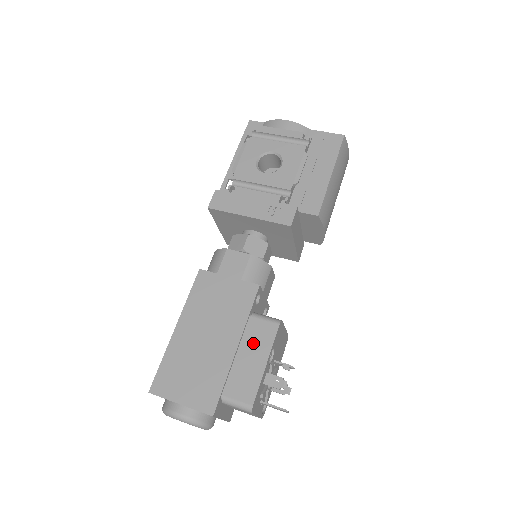
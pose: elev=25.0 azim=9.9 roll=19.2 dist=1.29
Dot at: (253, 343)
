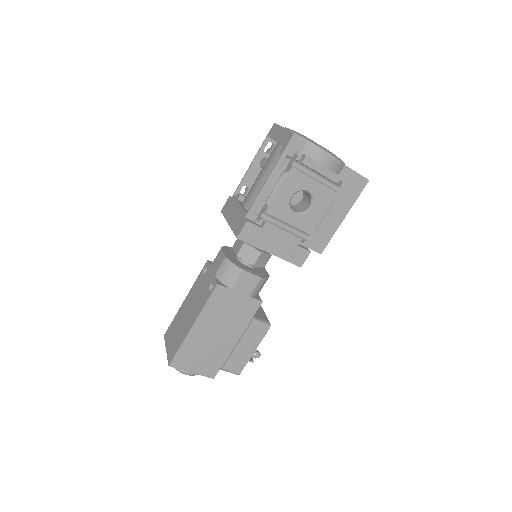
Dot at: (249, 340)
